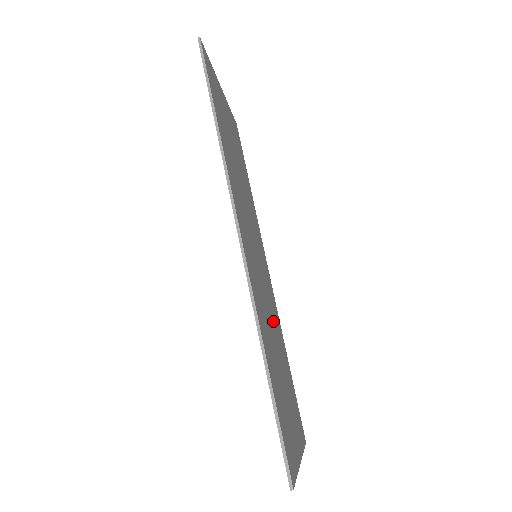
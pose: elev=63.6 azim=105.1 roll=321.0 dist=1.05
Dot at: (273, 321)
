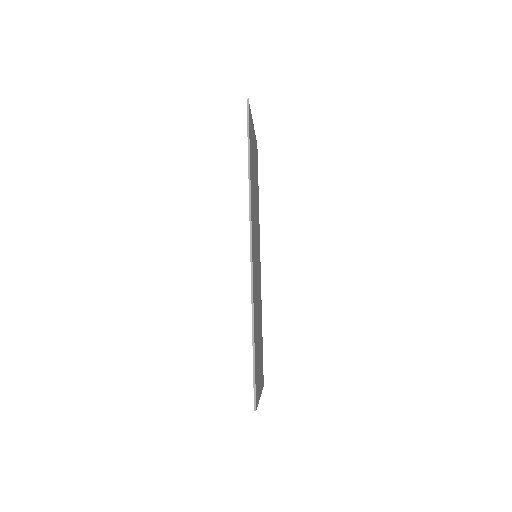
Dot at: occluded
